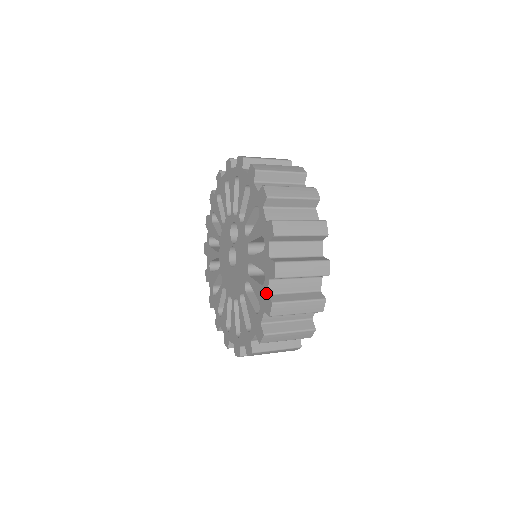
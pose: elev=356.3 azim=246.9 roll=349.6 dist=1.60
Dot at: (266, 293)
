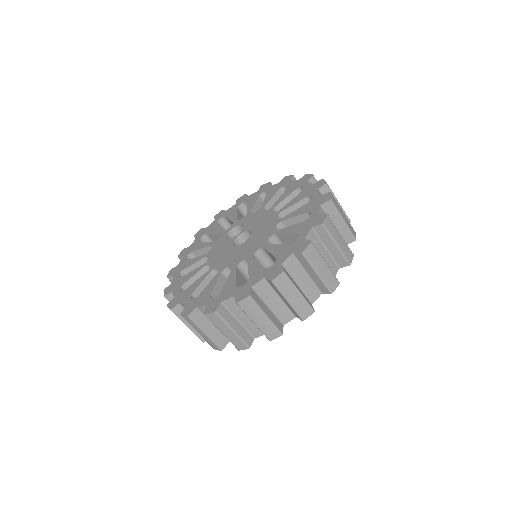
Dot at: (311, 185)
